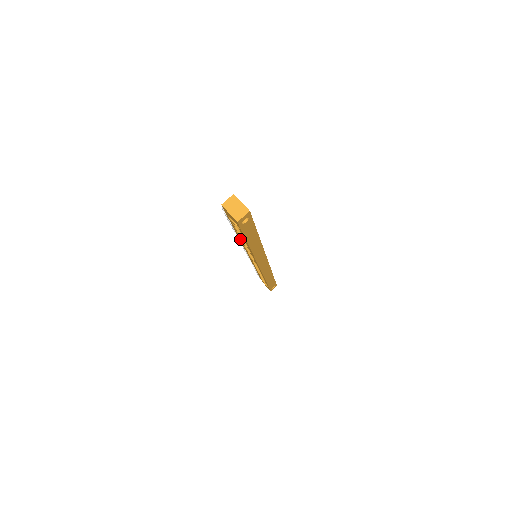
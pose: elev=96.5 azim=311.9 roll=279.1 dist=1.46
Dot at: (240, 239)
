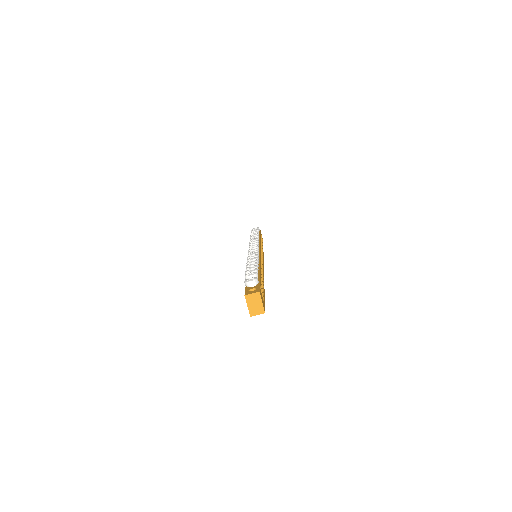
Dot at: occluded
